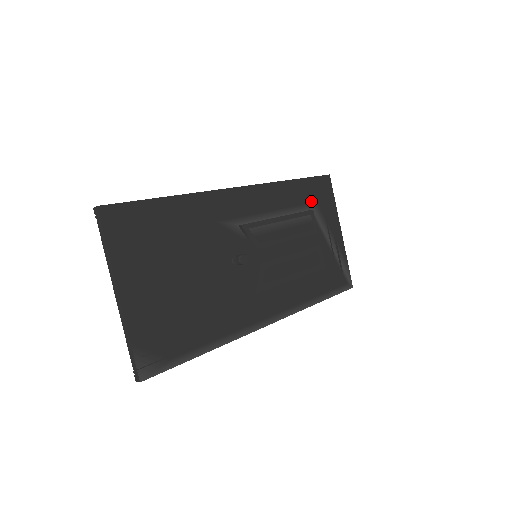
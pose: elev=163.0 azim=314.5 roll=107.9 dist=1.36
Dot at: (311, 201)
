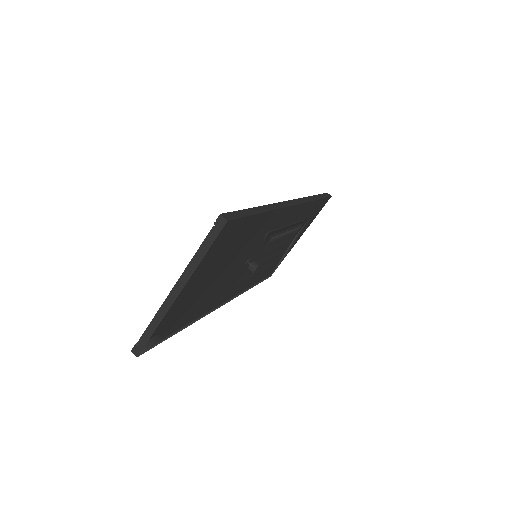
Dot at: (309, 216)
